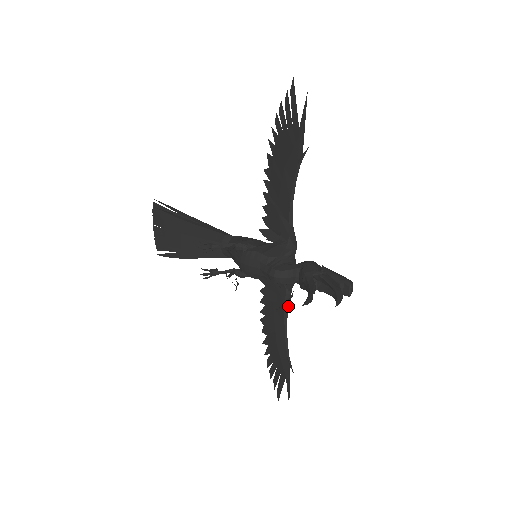
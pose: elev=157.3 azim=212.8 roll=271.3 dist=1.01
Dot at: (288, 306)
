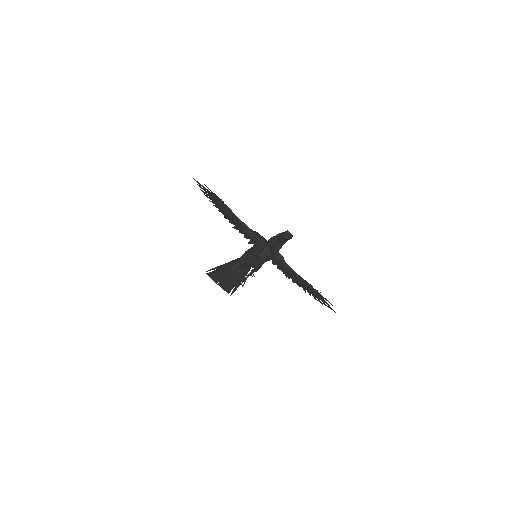
Dot at: (287, 265)
